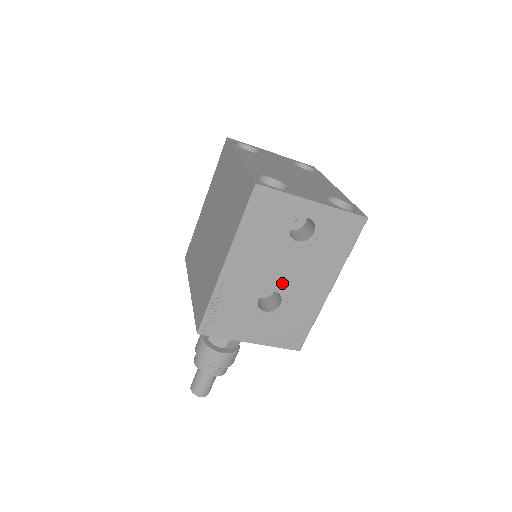
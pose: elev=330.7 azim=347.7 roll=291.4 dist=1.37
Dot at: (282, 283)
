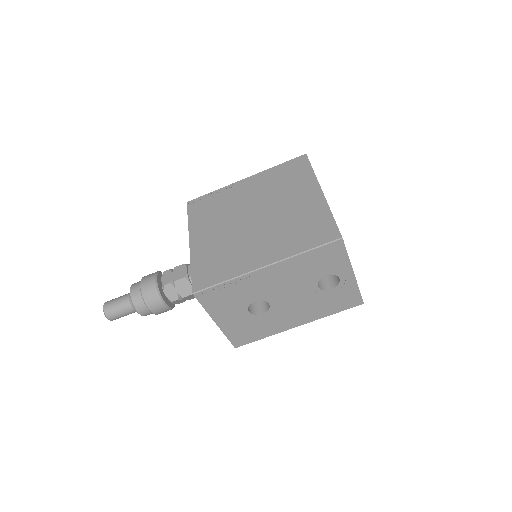
Dot at: (280, 303)
